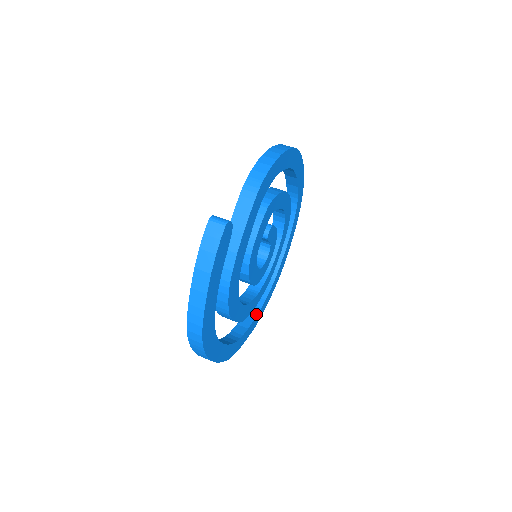
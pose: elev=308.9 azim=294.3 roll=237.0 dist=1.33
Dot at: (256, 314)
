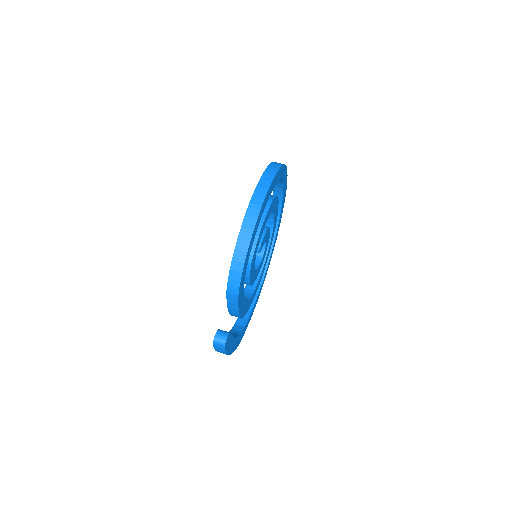
Dot at: (272, 246)
